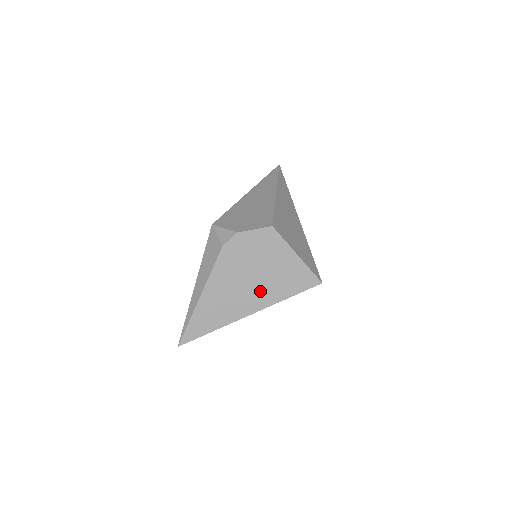
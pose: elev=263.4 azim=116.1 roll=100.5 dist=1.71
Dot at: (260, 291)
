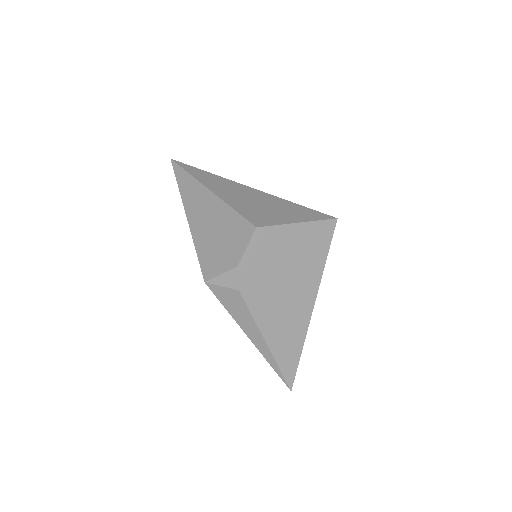
Dot at: (302, 282)
